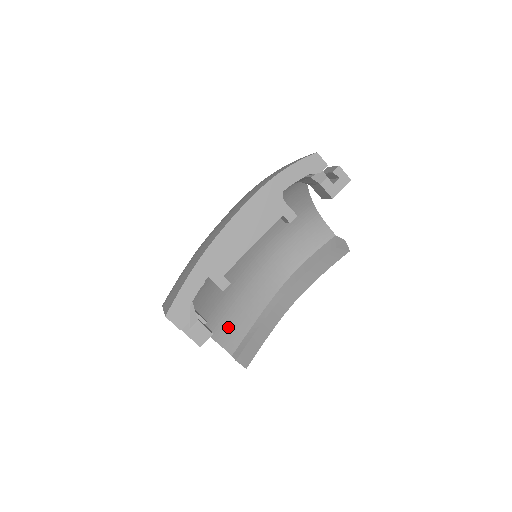
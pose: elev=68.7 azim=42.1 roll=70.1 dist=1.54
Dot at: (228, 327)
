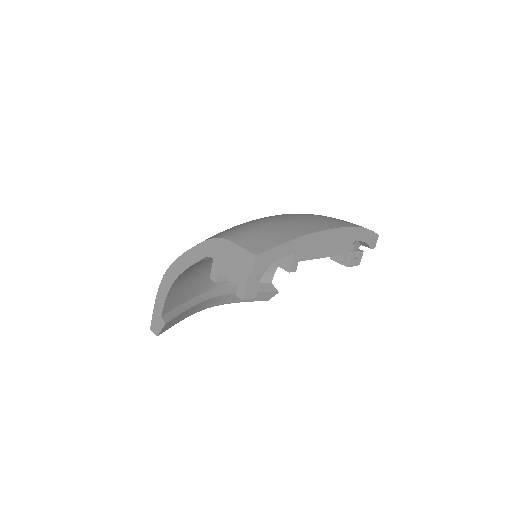
Dot at: (178, 290)
